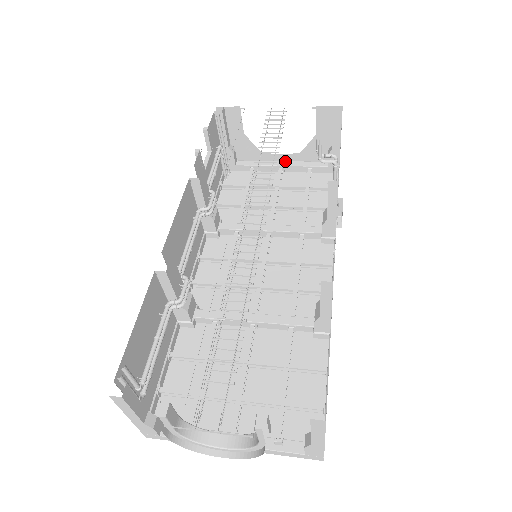
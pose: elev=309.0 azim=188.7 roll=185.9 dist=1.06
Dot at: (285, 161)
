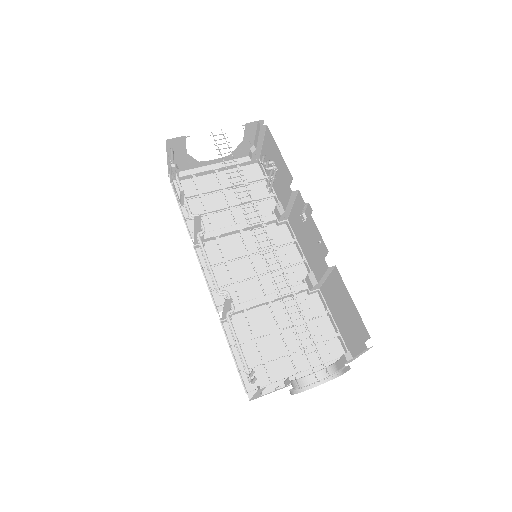
Dot at: (217, 163)
